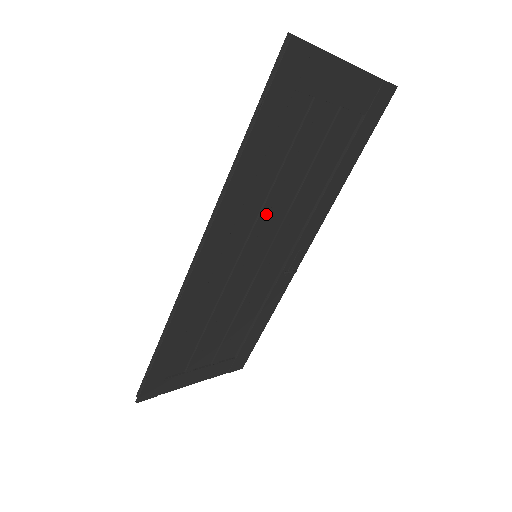
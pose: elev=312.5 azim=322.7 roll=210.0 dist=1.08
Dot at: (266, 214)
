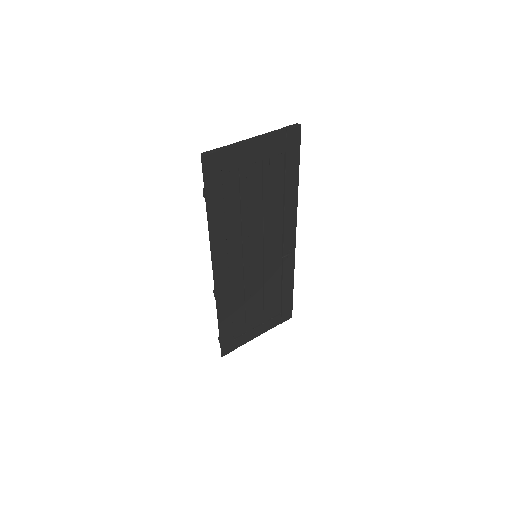
Dot at: (247, 234)
